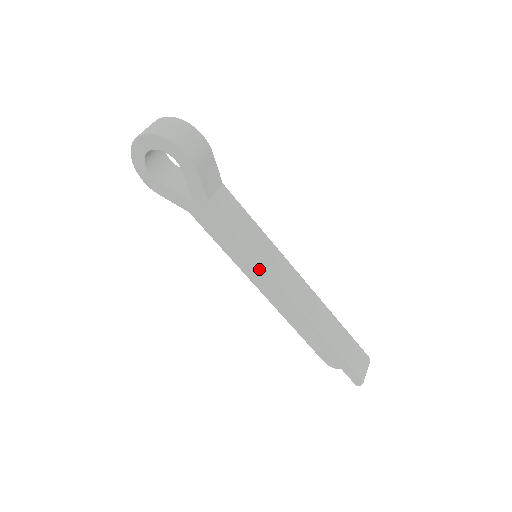
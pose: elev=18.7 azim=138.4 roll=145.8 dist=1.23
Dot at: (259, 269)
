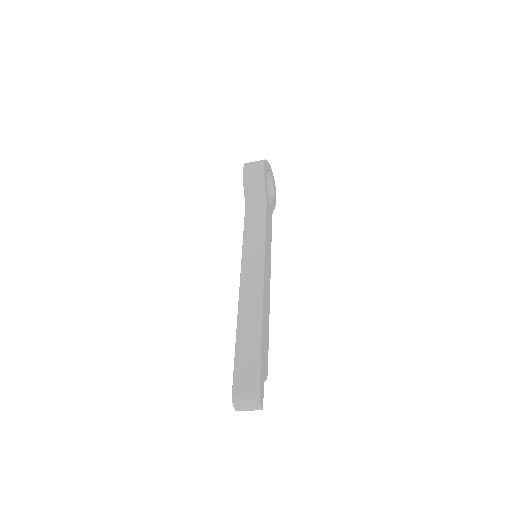
Dot at: occluded
